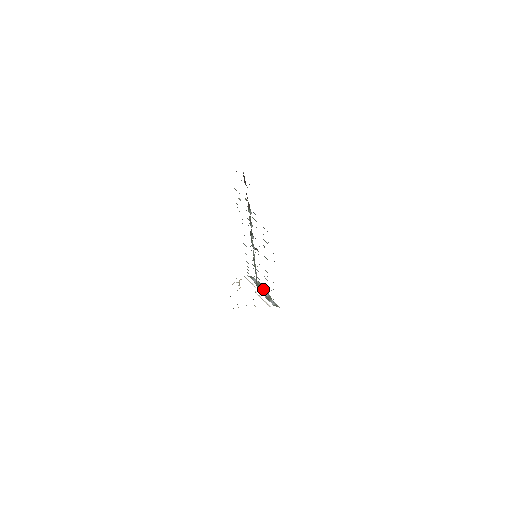
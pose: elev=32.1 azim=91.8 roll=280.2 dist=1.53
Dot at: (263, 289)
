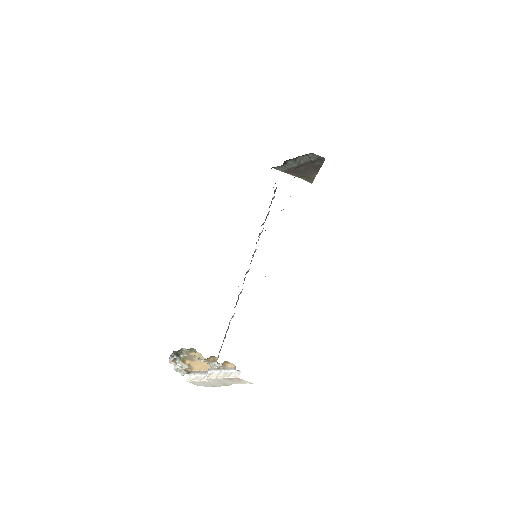
Dot at: occluded
